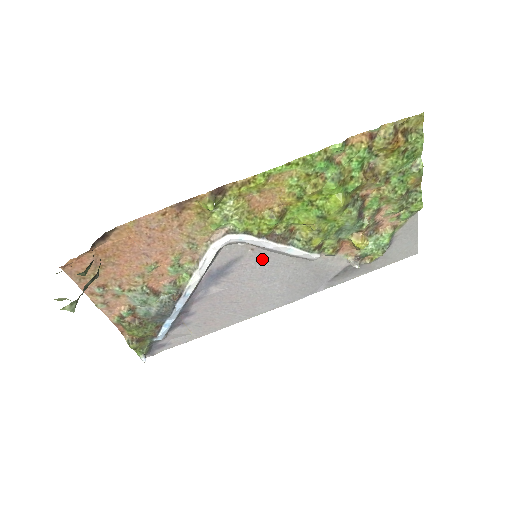
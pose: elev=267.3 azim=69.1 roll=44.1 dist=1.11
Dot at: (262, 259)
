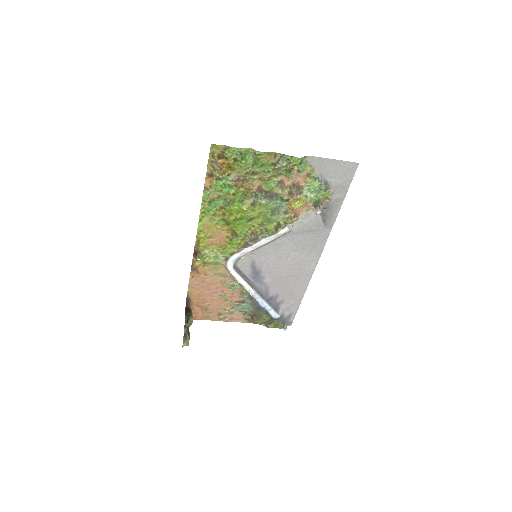
Dot at: (265, 252)
